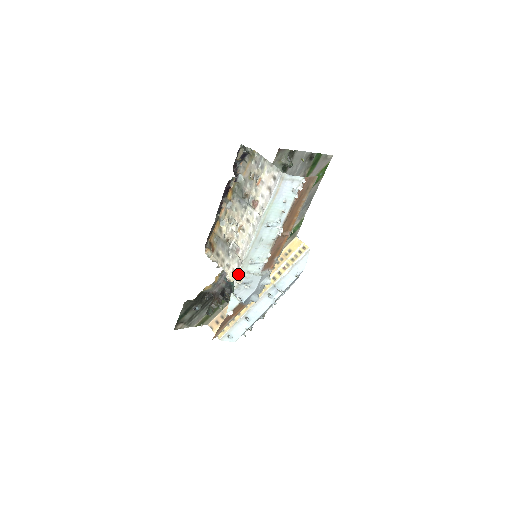
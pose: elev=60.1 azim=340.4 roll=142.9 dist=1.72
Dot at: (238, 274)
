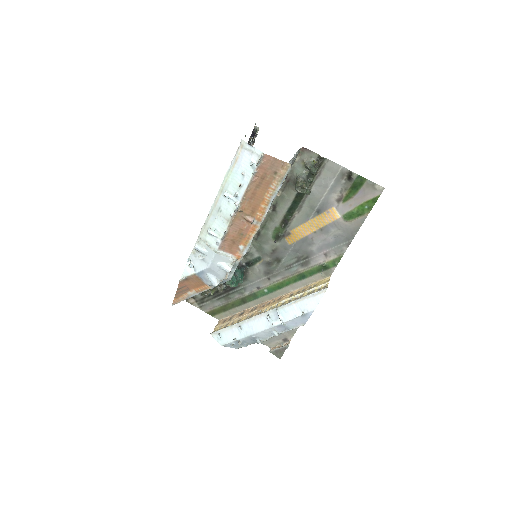
Dot at: (198, 239)
